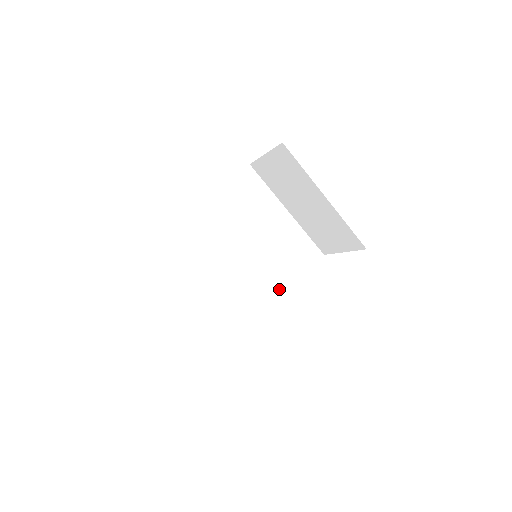
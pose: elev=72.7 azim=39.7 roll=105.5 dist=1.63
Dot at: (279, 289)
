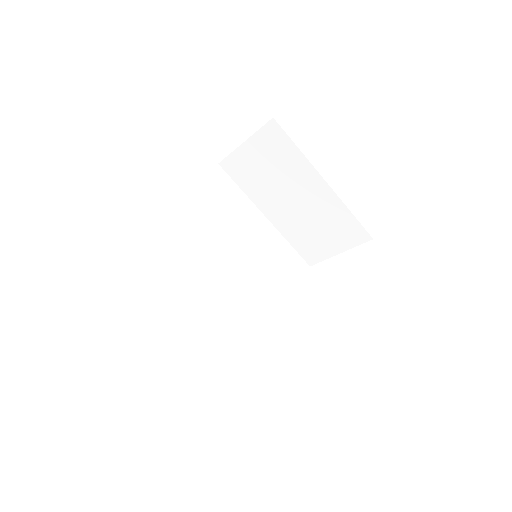
Dot at: (274, 307)
